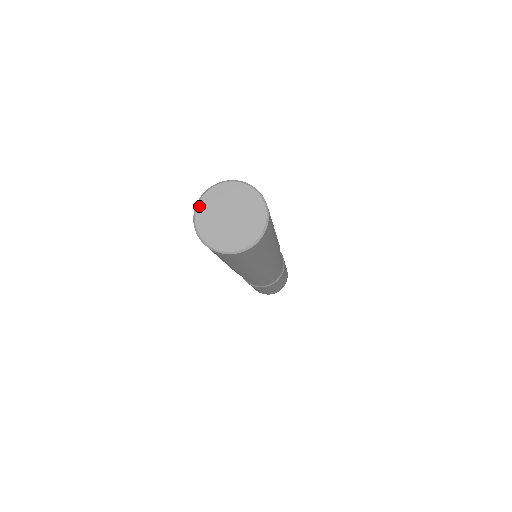
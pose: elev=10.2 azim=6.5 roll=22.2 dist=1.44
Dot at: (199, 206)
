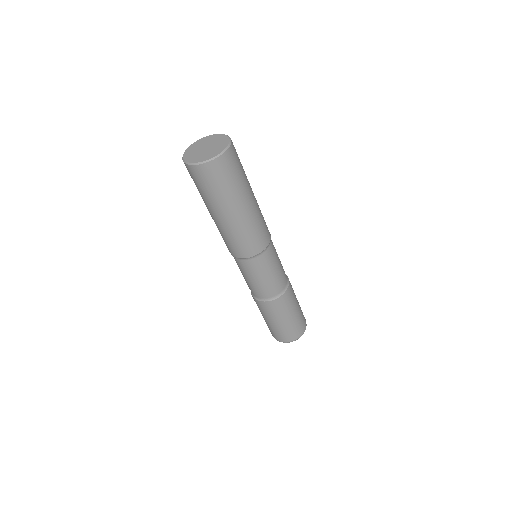
Dot at: (203, 138)
